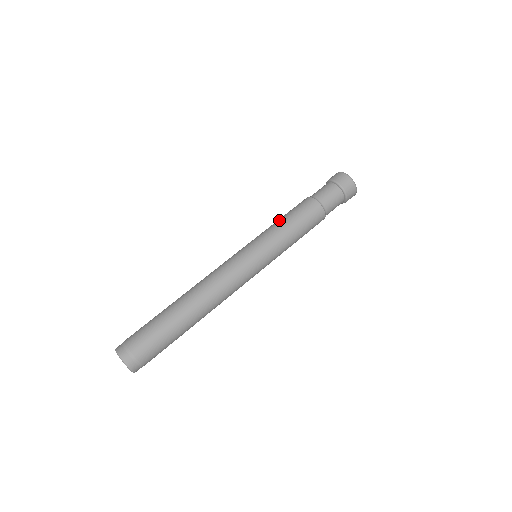
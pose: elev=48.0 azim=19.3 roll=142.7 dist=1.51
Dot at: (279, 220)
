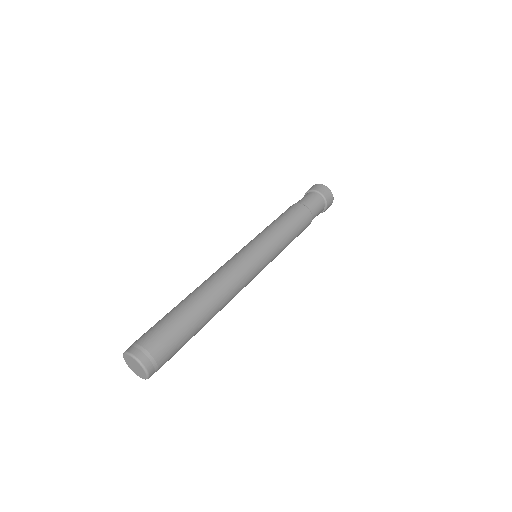
Dot at: occluded
